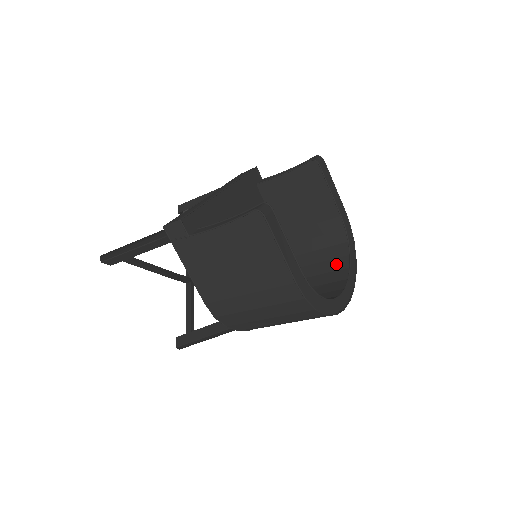
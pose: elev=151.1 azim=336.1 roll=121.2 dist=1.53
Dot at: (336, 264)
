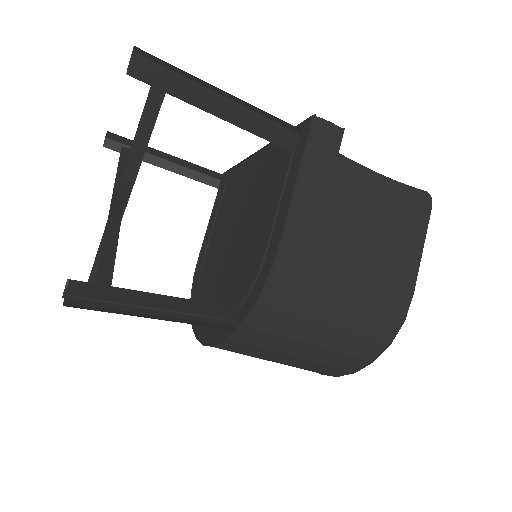
Dot at: occluded
